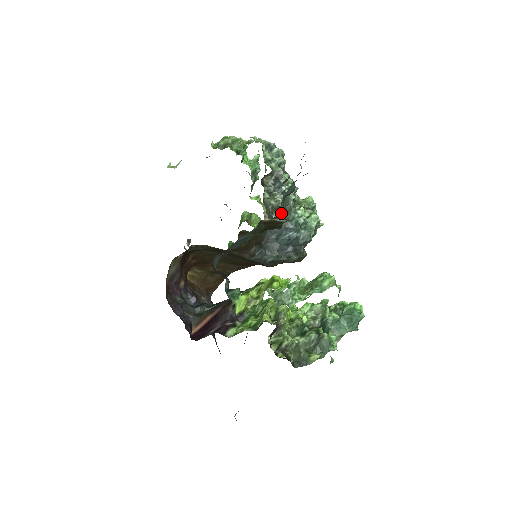
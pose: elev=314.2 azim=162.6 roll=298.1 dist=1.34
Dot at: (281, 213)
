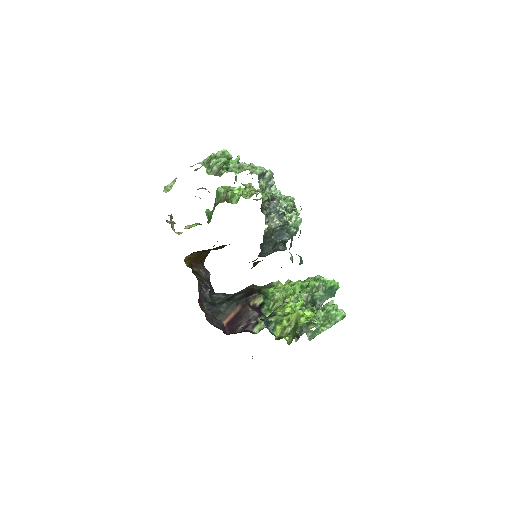
Dot at: (289, 248)
